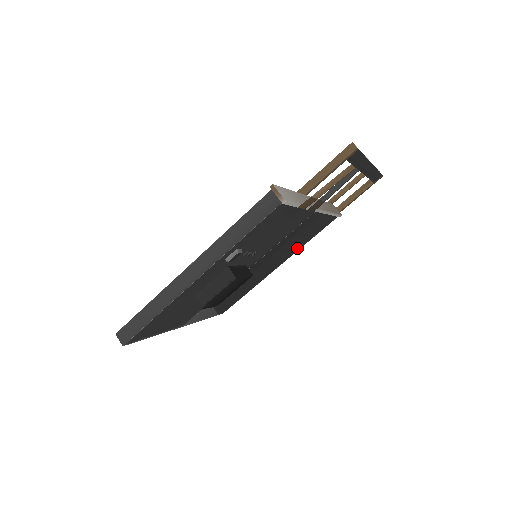
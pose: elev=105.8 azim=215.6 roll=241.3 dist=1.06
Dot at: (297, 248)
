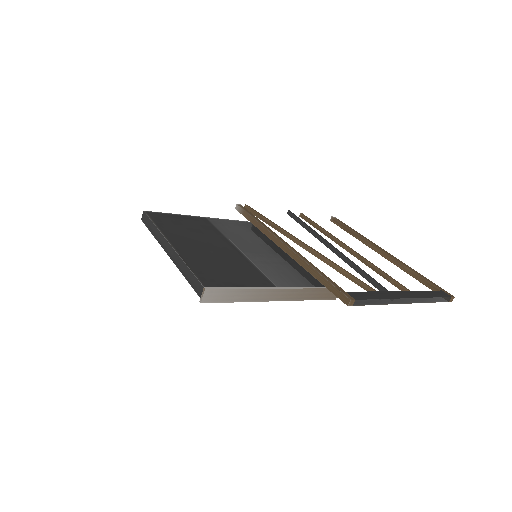
Dot at: occluded
